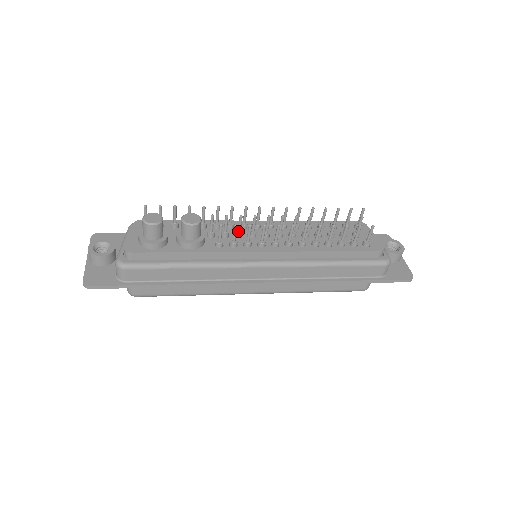
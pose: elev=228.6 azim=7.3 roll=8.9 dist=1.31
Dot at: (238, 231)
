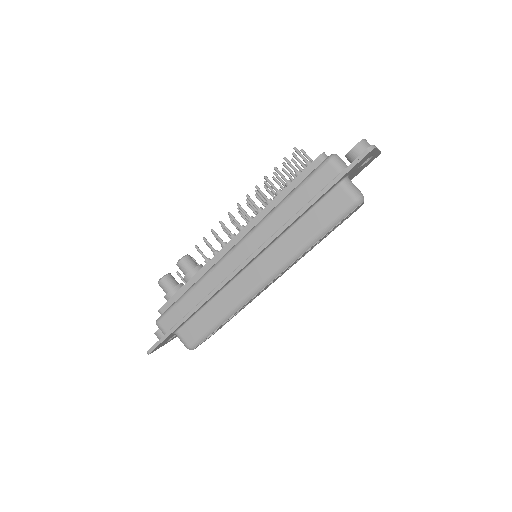
Dot at: occluded
